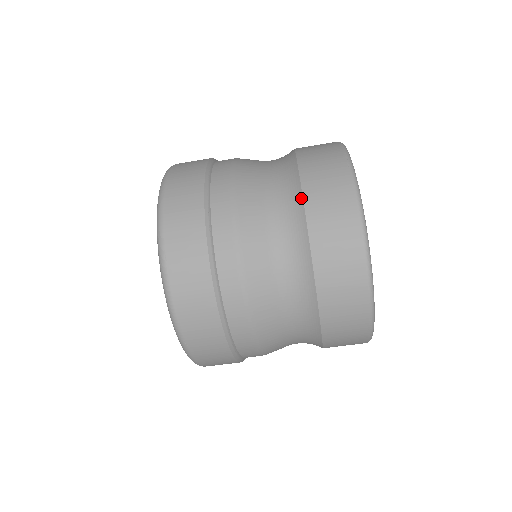
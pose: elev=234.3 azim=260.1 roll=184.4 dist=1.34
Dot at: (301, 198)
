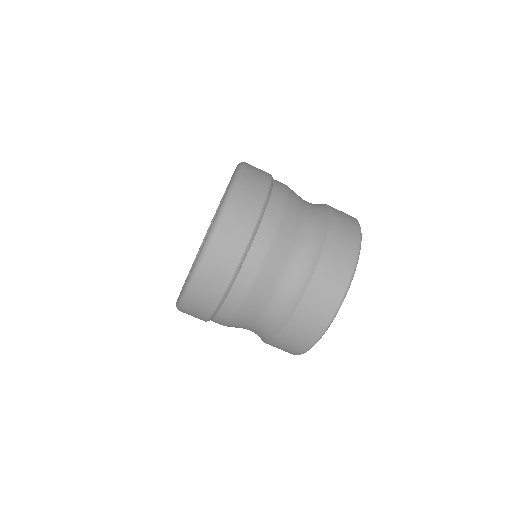
Dot at: occluded
